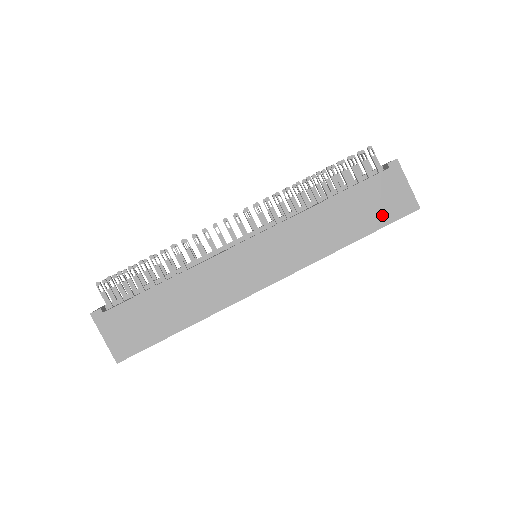
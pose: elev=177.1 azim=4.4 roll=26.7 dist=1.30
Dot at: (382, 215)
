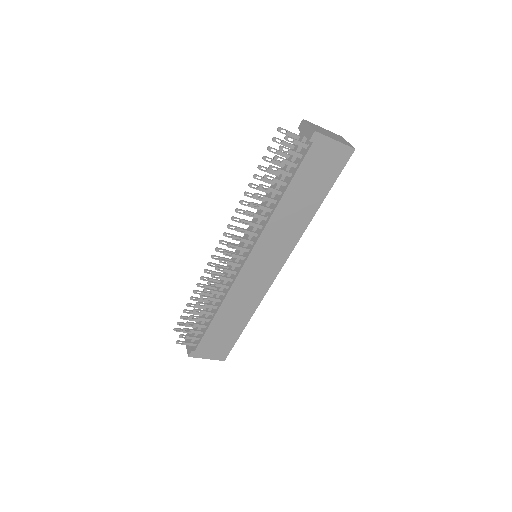
Dot at: (328, 176)
